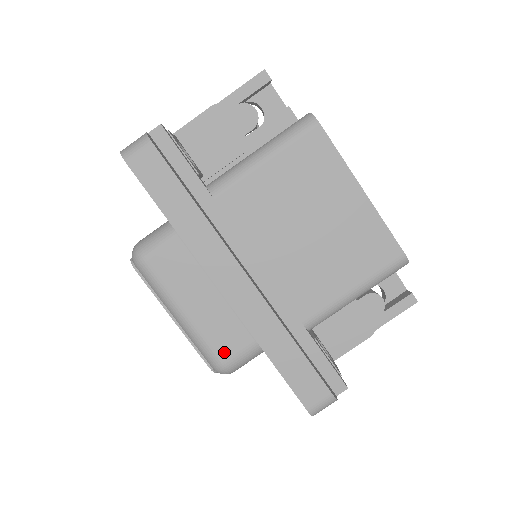
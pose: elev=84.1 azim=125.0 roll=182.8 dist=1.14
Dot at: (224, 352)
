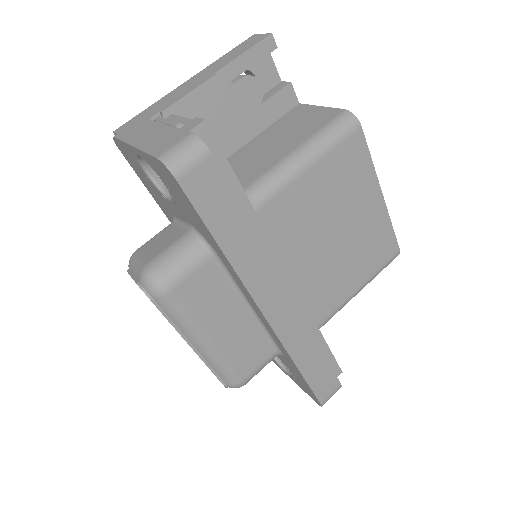
Dot at: (245, 369)
